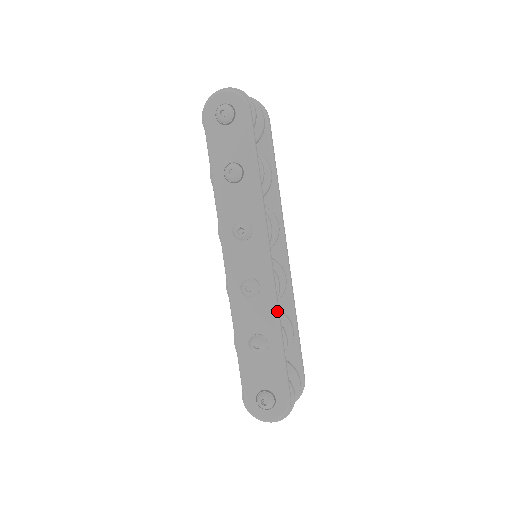
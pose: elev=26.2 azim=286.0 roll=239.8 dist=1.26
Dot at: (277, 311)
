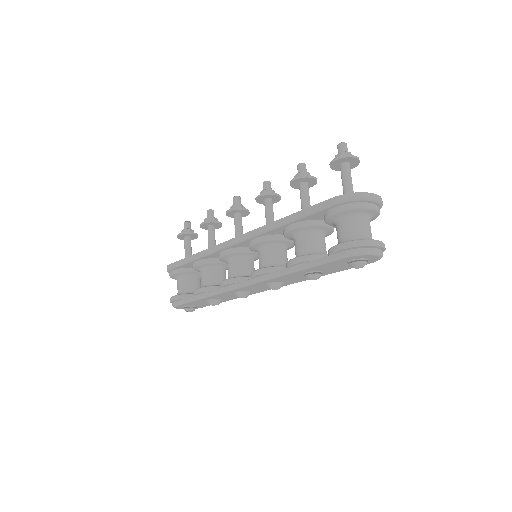
Dot at: occluded
